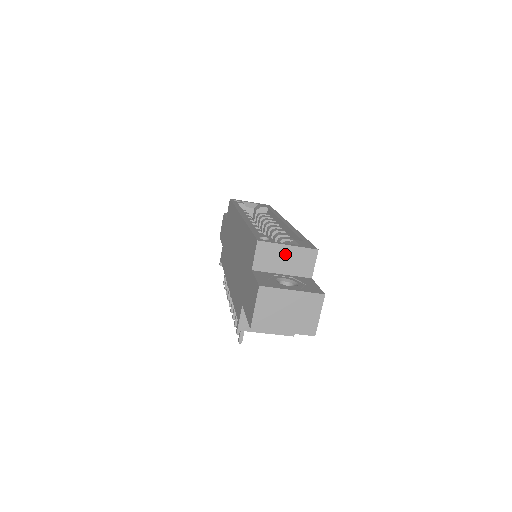
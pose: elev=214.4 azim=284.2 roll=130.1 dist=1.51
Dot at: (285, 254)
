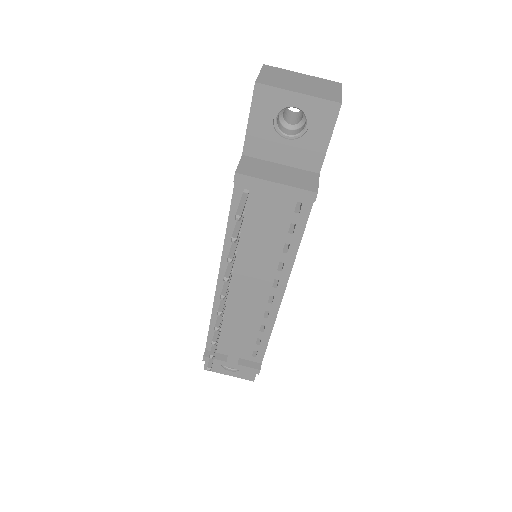
Dot at: occluded
